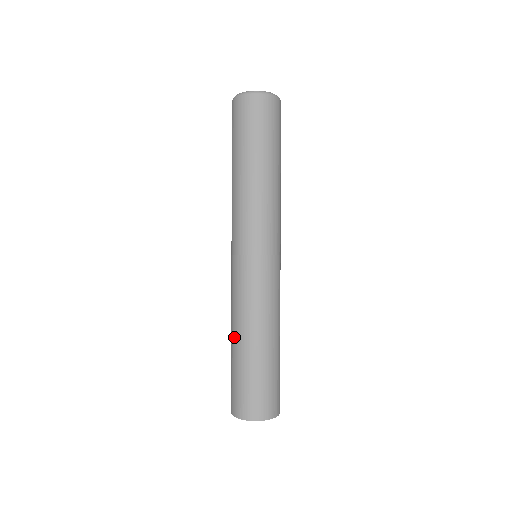
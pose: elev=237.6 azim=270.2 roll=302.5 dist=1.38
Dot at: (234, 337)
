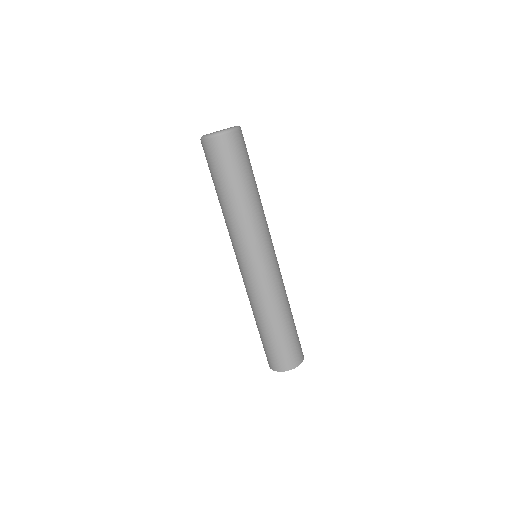
Dot at: occluded
